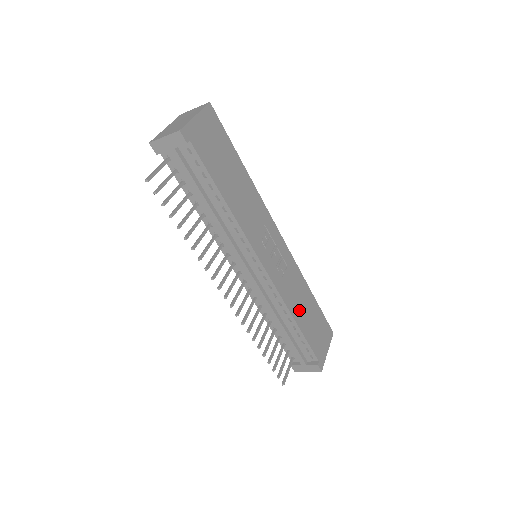
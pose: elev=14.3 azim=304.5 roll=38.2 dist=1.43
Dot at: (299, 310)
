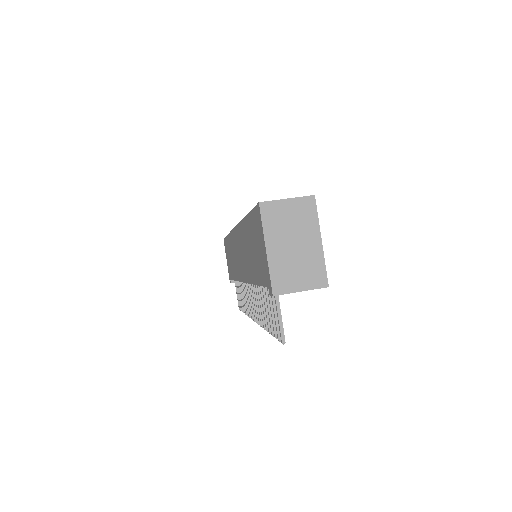
Dot at: occluded
